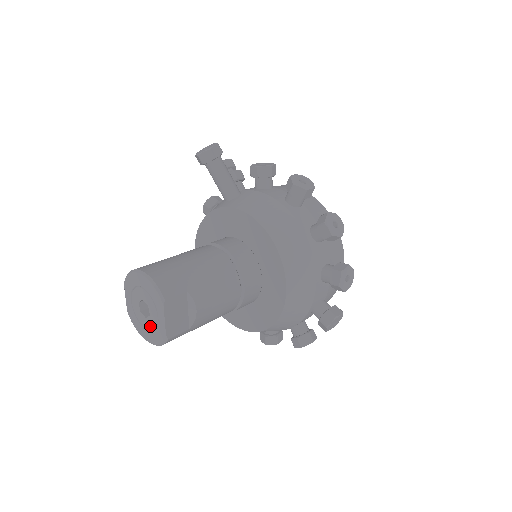
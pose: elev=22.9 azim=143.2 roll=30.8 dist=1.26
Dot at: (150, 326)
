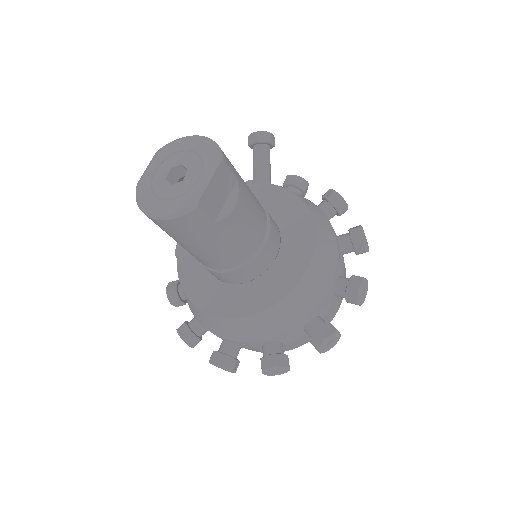
Dot at: (174, 193)
